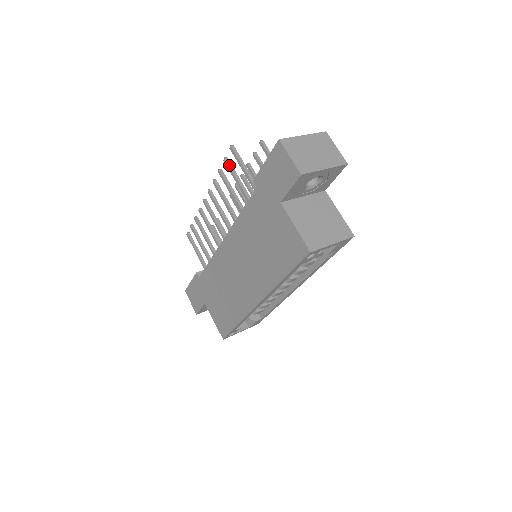
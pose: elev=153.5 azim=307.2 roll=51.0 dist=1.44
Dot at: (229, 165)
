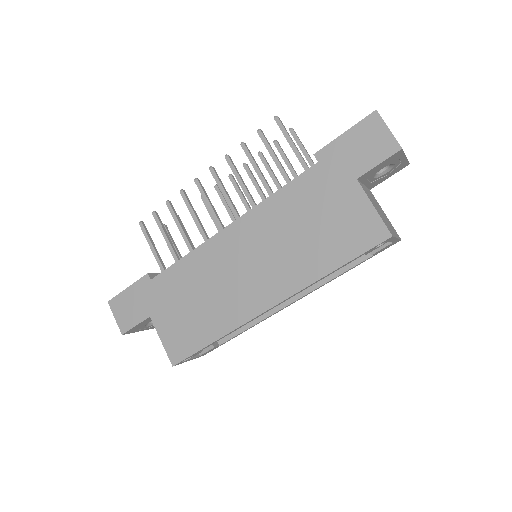
Dot at: (265, 138)
